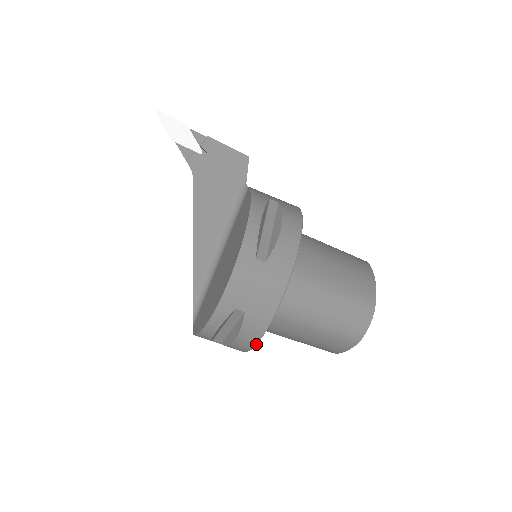
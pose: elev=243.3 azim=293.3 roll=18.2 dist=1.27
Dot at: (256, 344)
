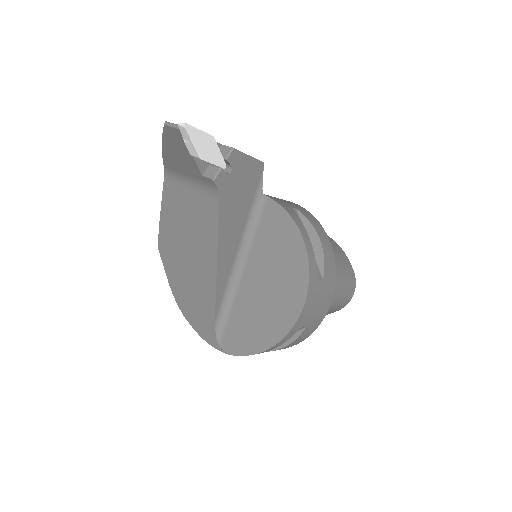
Dot at: (296, 344)
